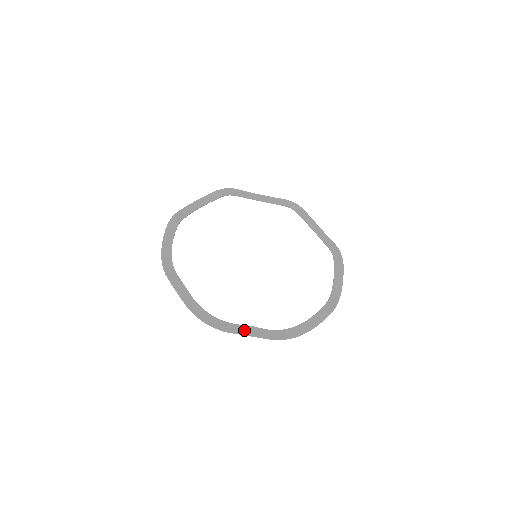
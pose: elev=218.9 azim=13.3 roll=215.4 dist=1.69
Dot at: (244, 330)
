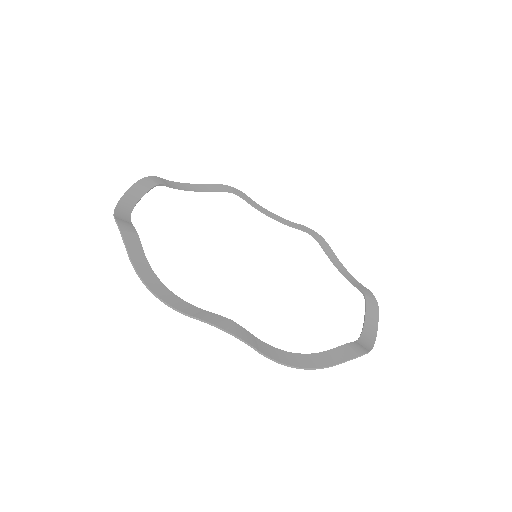
Dot at: (217, 320)
